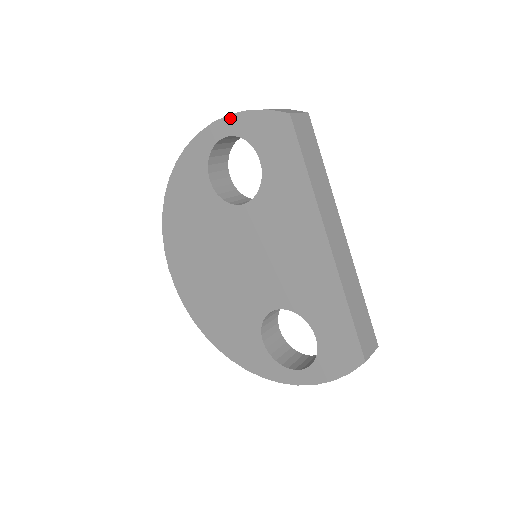
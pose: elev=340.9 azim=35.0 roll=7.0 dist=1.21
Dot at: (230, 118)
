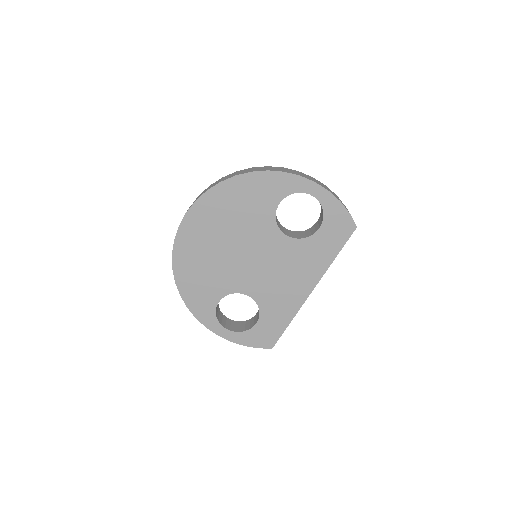
Dot at: (328, 193)
